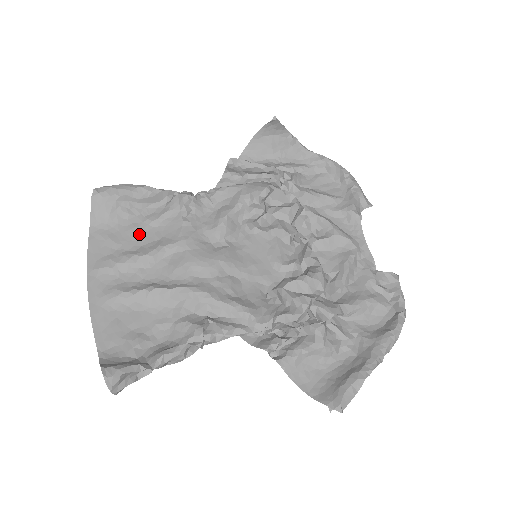
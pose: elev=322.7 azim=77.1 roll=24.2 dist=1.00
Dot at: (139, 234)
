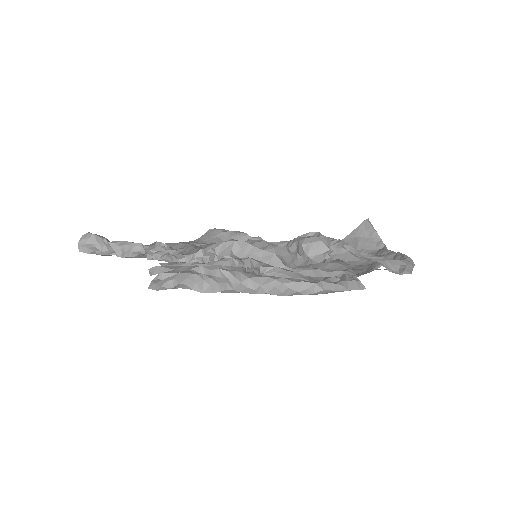
Dot at: occluded
